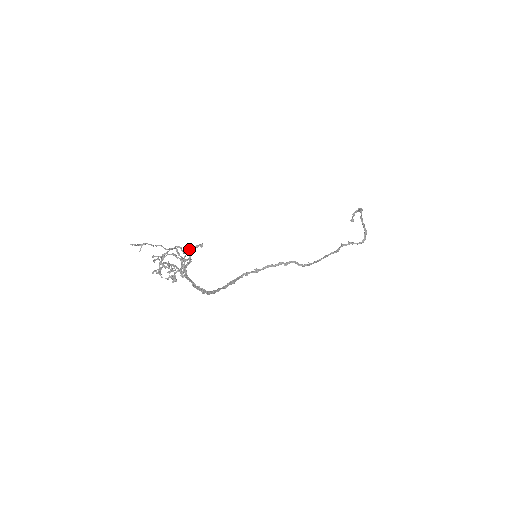
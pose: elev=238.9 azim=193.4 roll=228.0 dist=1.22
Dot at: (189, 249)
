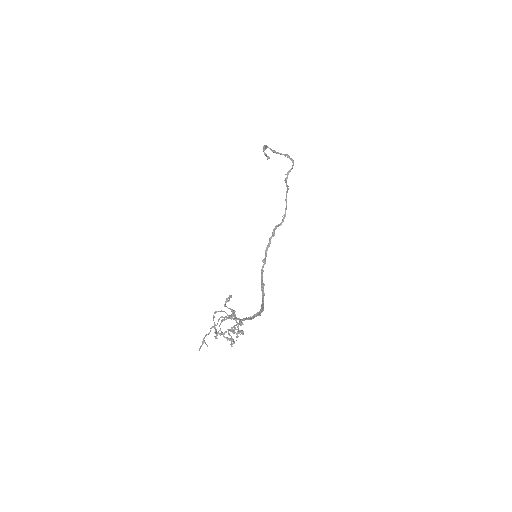
Dot at: occluded
